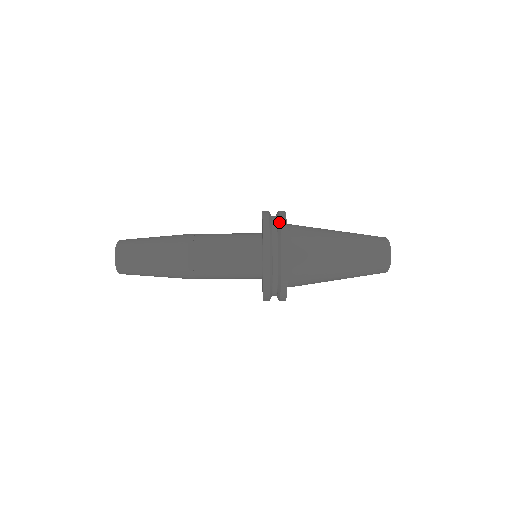
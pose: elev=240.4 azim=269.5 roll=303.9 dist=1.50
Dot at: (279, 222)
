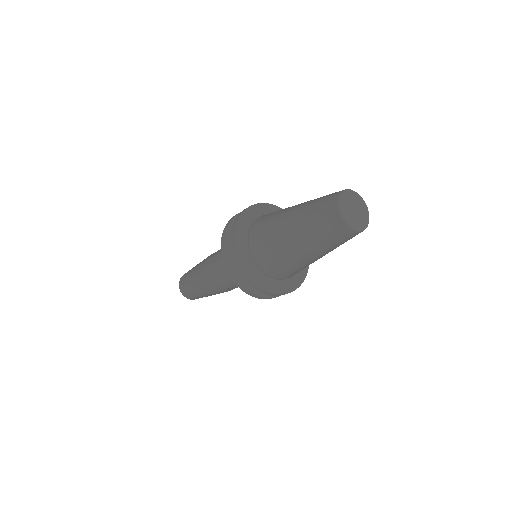
Dot at: occluded
